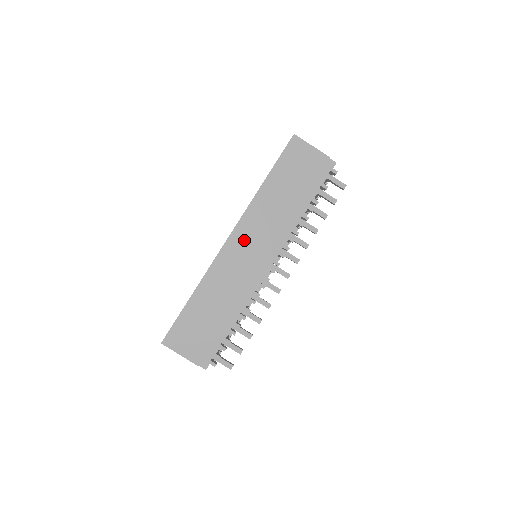
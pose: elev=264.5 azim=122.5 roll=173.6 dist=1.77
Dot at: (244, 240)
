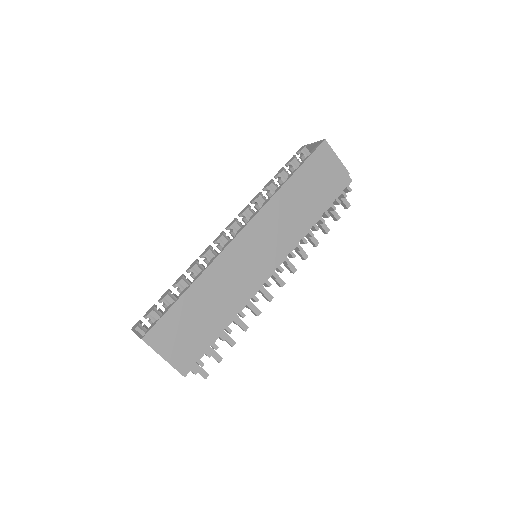
Dot at: (257, 236)
